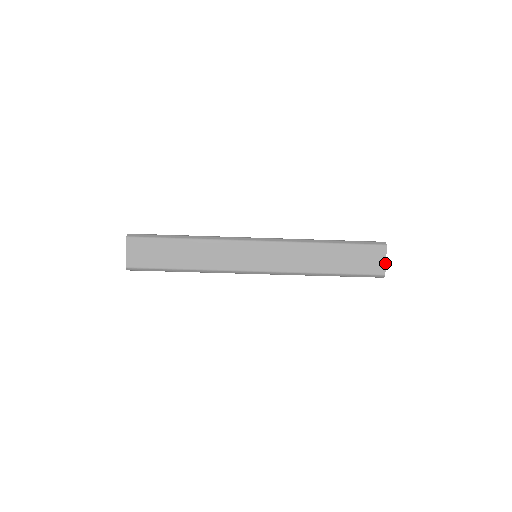
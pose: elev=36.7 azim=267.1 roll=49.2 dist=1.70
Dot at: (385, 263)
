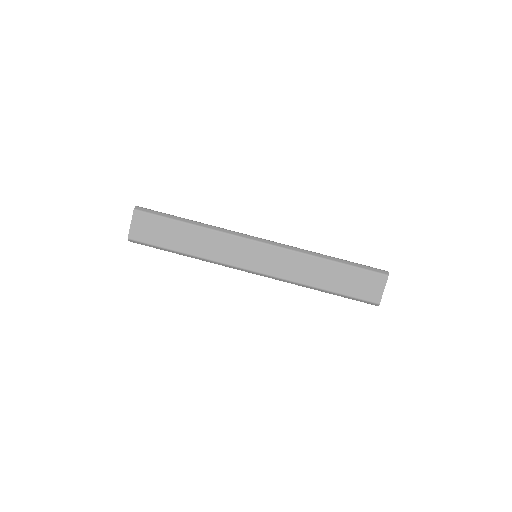
Dot at: (382, 293)
